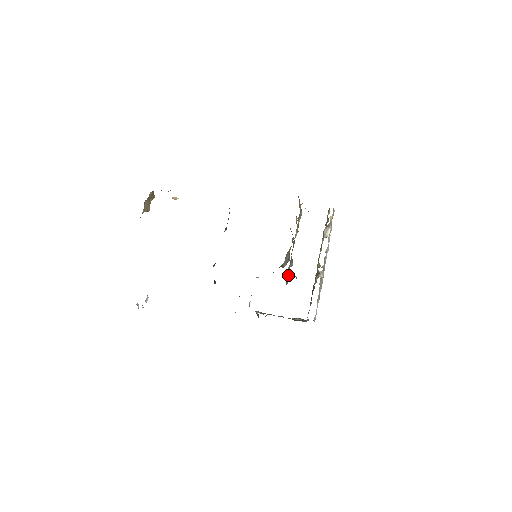
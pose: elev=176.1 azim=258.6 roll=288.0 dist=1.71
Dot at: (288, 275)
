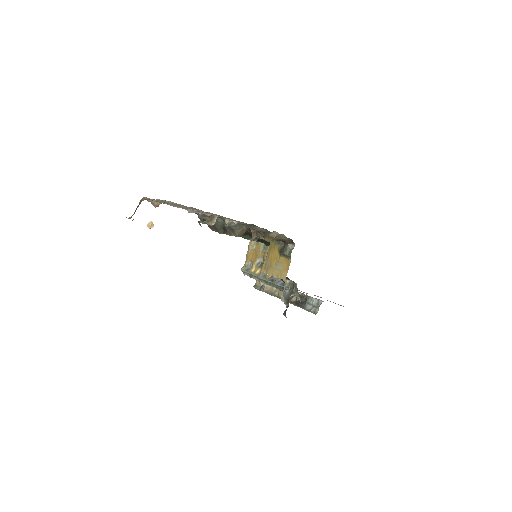
Dot at: (280, 282)
